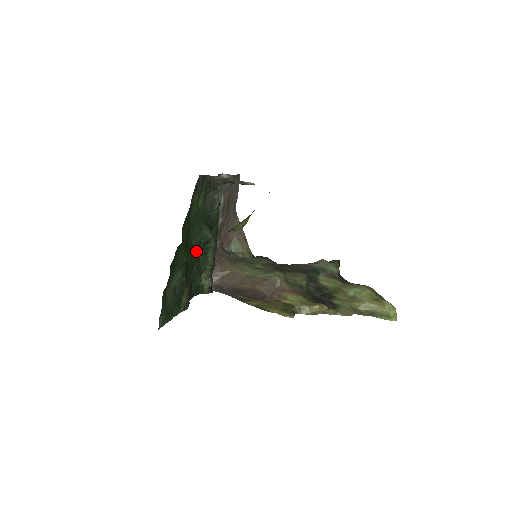
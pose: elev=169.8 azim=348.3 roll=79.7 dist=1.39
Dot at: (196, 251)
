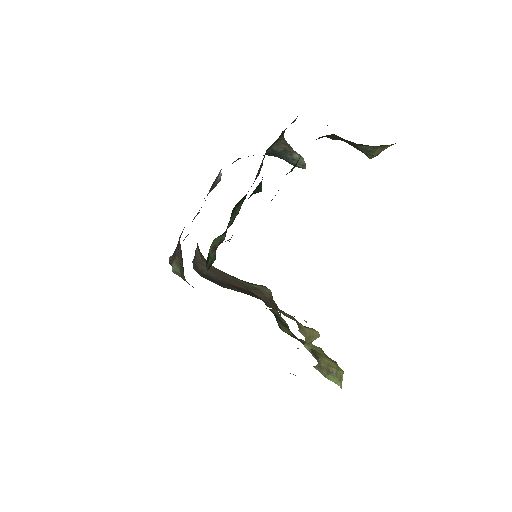
Dot at: (253, 192)
